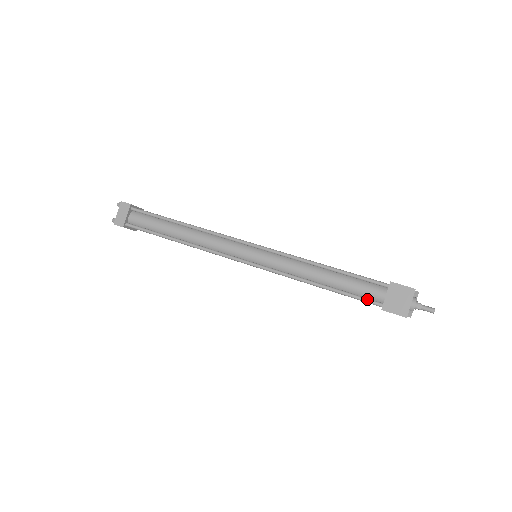
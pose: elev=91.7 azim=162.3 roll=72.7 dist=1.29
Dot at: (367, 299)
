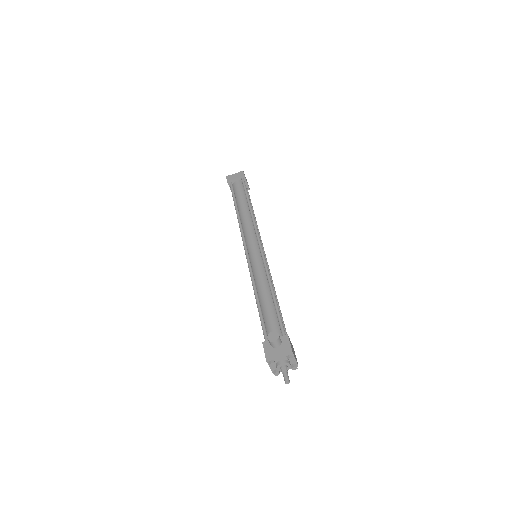
Dot at: (265, 330)
